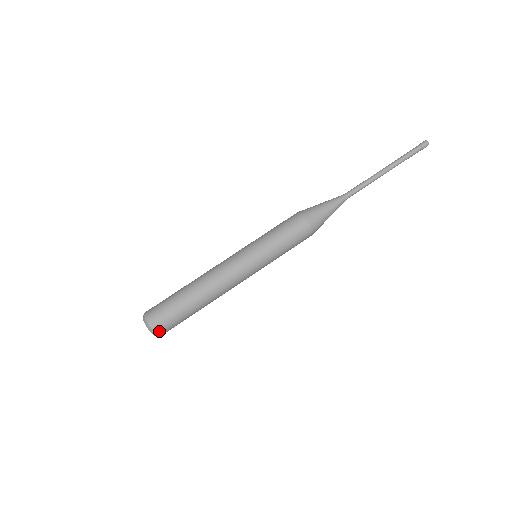
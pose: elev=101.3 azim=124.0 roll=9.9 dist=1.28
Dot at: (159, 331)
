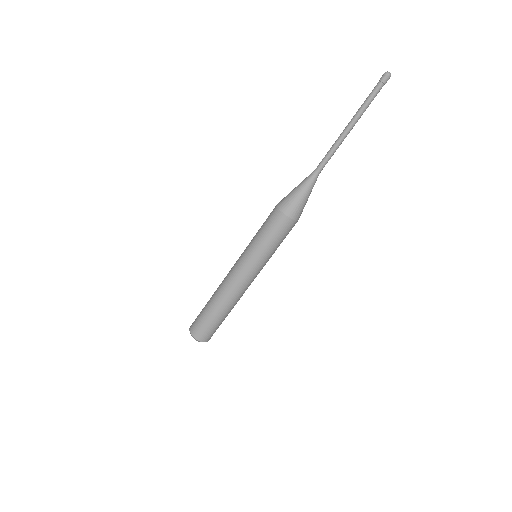
Dot at: occluded
